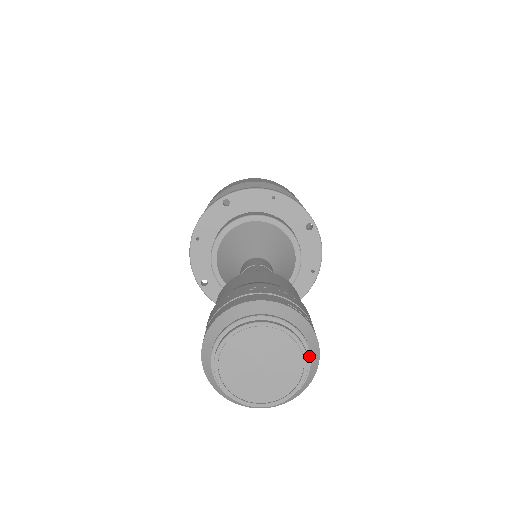
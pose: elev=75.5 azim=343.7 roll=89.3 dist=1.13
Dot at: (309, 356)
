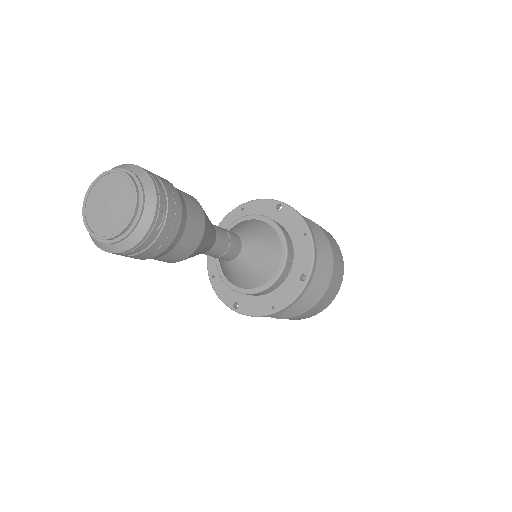
Dot at: (134, 177)
